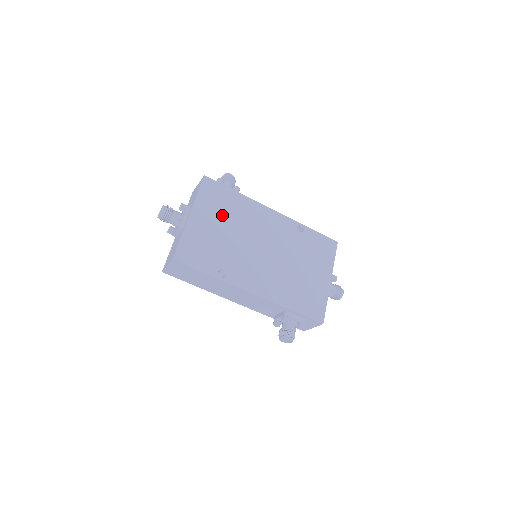
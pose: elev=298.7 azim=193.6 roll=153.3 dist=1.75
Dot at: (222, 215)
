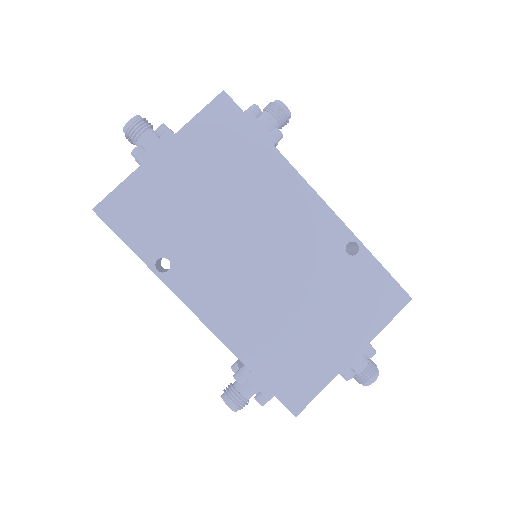
Dot at: (217, 170)
